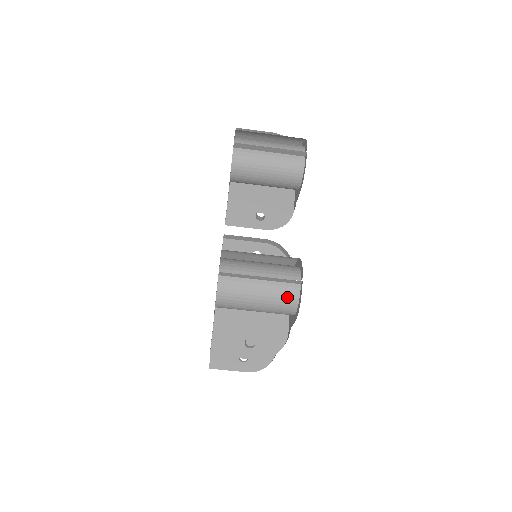
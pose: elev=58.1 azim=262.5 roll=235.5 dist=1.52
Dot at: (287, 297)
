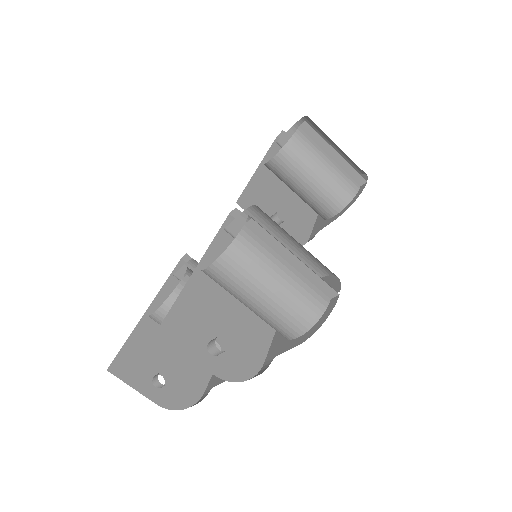
Dot at: (309, 305)
